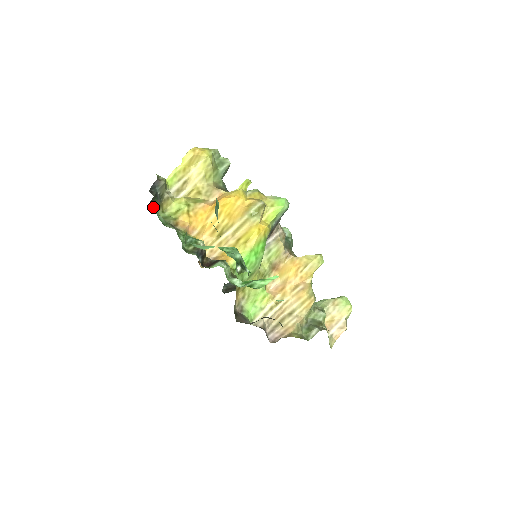
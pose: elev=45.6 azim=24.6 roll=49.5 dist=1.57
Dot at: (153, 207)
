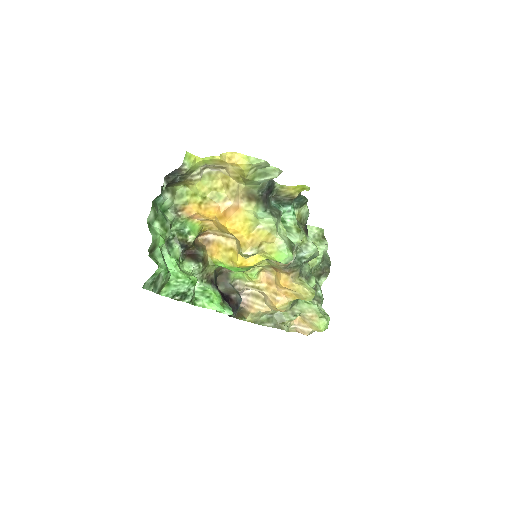
Dot at: (169, 185)
